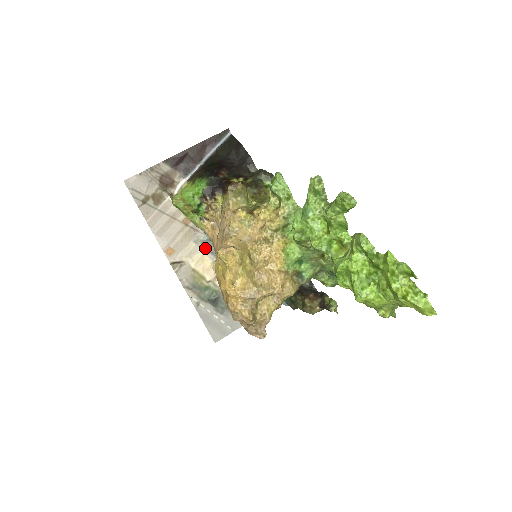
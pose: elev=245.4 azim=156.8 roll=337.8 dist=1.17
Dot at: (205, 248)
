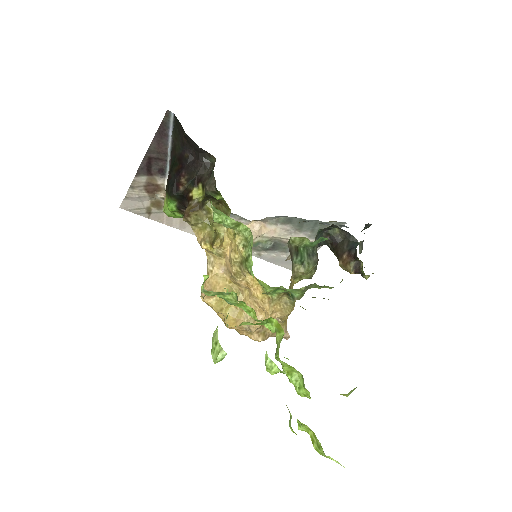
Dot at: occluded
